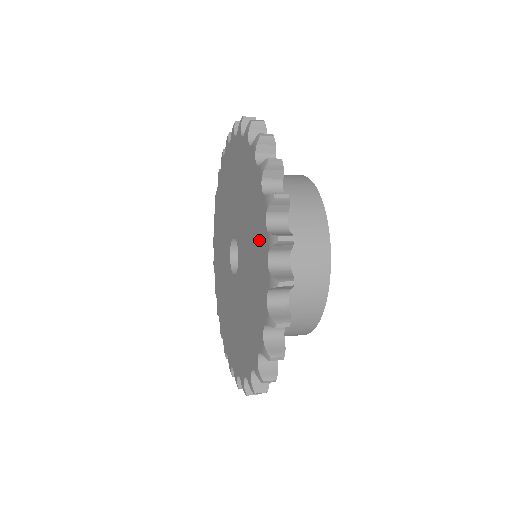
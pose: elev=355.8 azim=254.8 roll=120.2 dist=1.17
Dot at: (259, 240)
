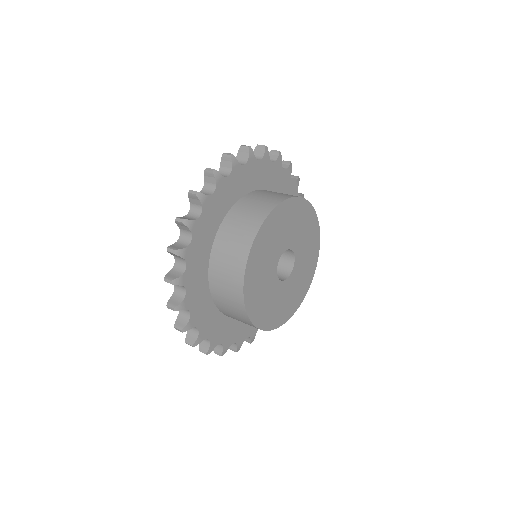
Dot at: occluded
